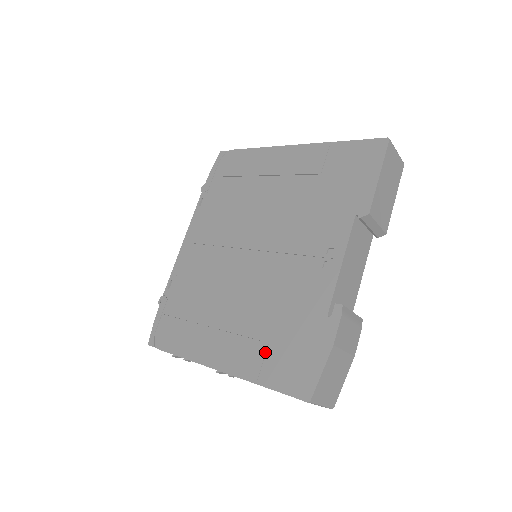
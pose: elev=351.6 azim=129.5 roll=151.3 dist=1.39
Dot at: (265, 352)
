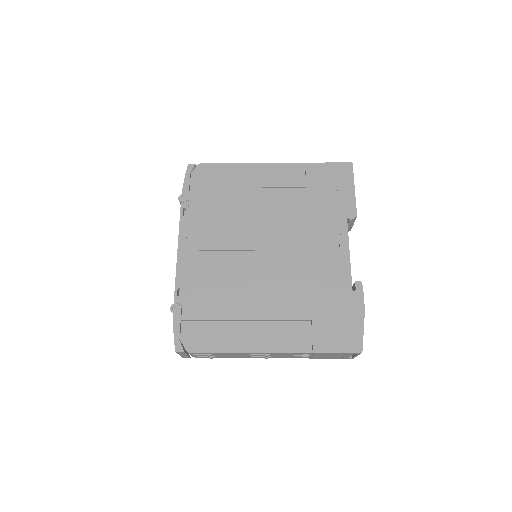
Dot at: (311, 328)
